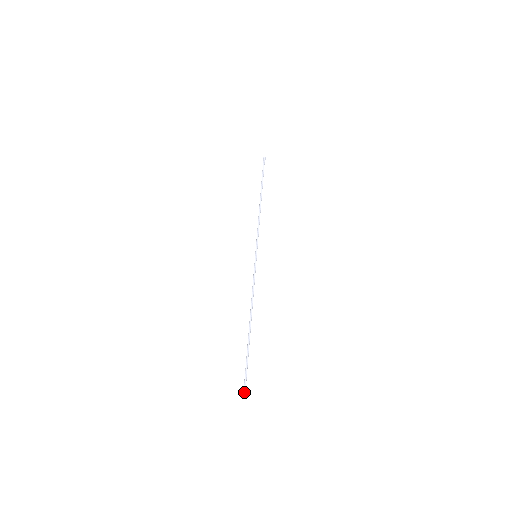
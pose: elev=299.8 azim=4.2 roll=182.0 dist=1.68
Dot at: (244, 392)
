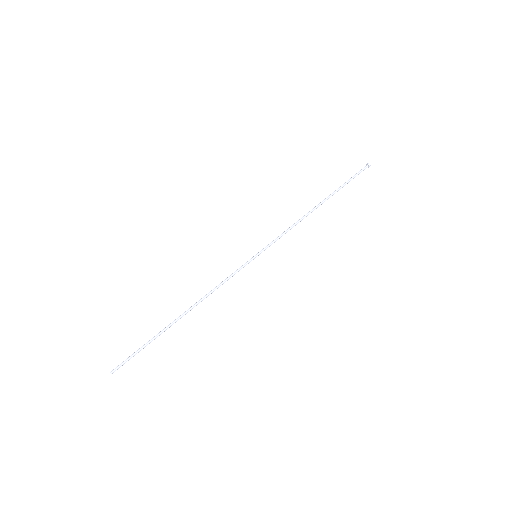
Dot at: (111, 373)
